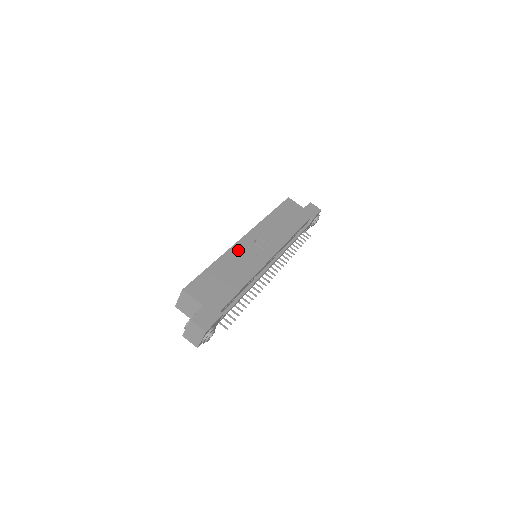
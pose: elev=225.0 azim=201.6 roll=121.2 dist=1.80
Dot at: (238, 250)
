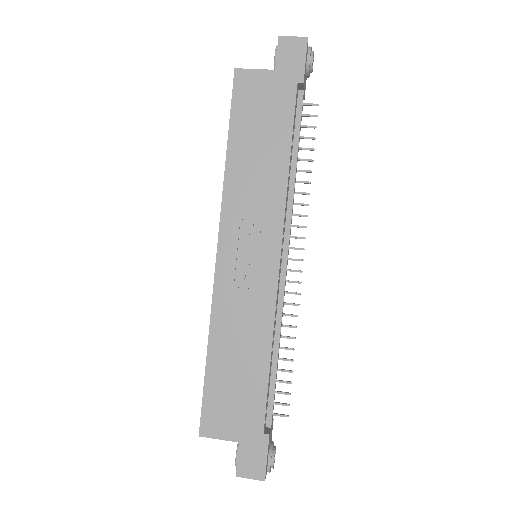
Dot at: (224, 295)
